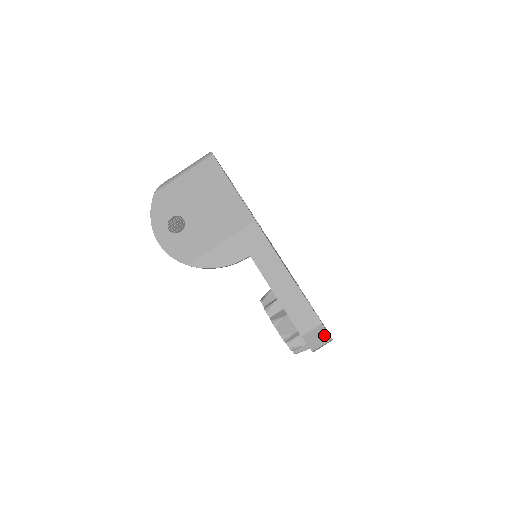
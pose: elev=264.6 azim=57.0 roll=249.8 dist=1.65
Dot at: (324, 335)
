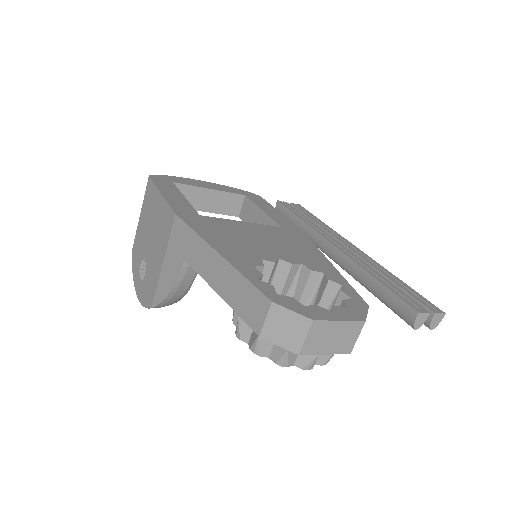
Dot at: (293, 319)
